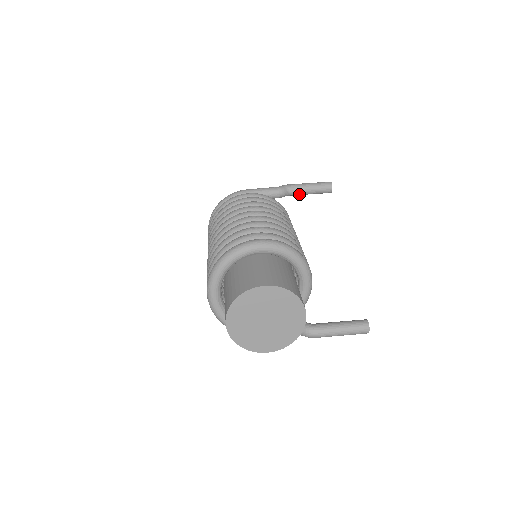
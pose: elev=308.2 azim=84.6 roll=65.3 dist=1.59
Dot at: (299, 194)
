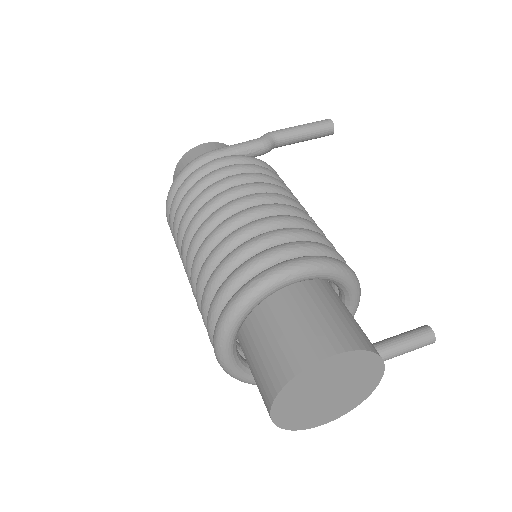
Dot at: (289, 144)
